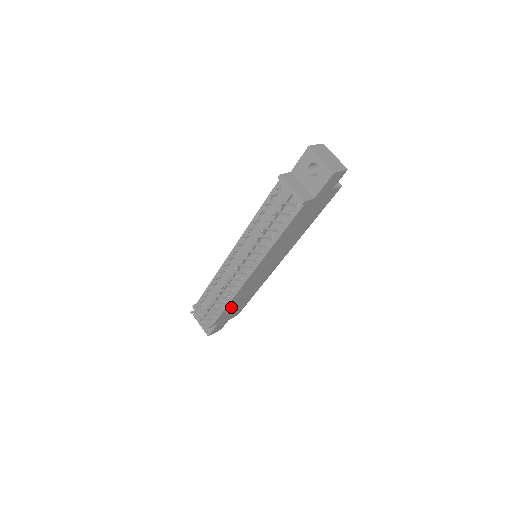
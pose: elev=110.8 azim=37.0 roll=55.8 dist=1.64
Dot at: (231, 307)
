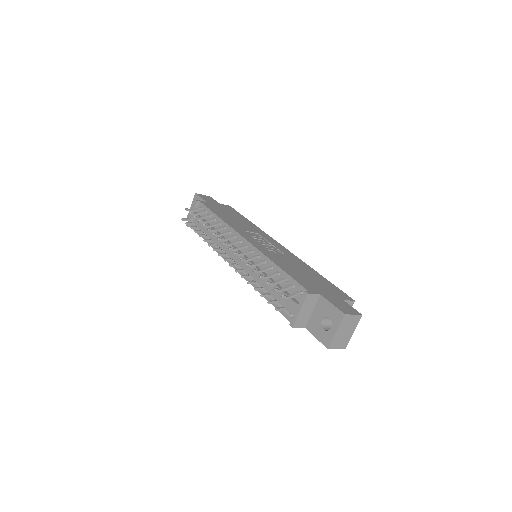
Dot at: occluded
